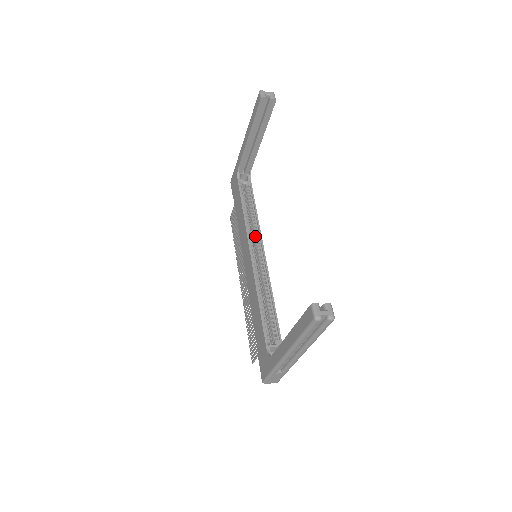
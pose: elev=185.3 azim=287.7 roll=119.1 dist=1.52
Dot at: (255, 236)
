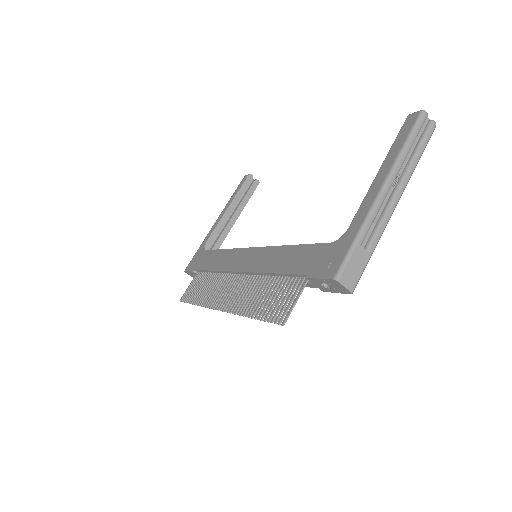
Dot at: occluded
